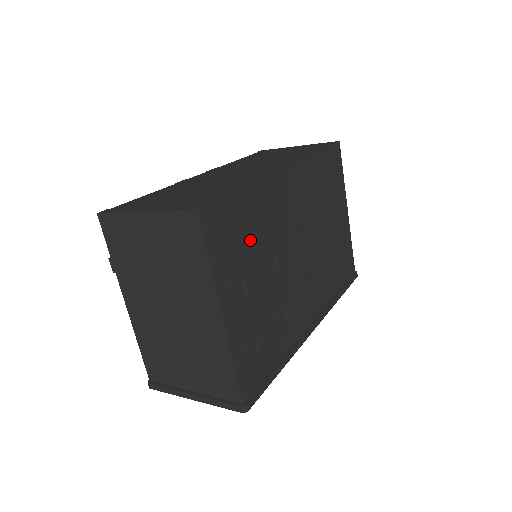
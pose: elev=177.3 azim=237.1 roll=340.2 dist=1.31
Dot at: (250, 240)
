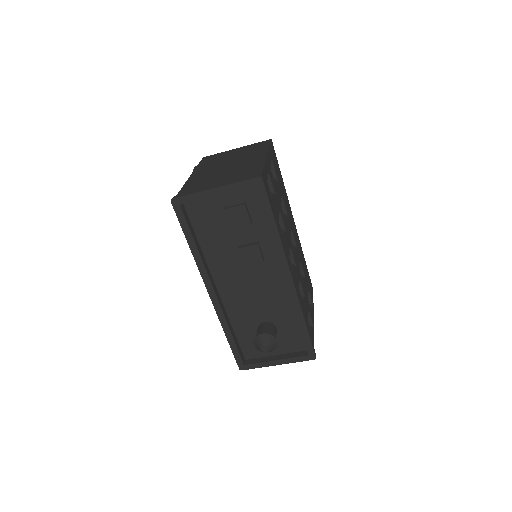
Dot at: (279, 184)
